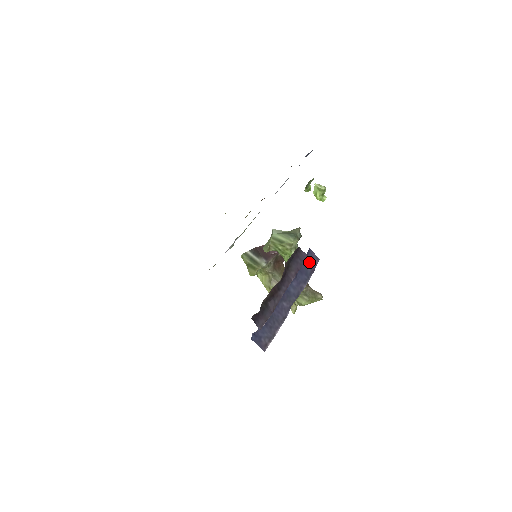
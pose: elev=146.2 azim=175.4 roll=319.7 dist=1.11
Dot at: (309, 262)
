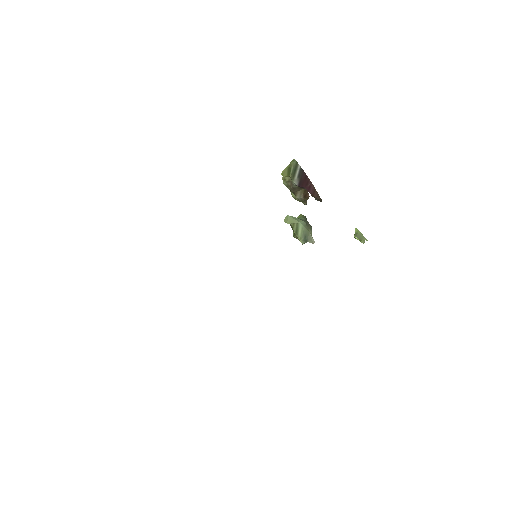
Dot at: occluded
